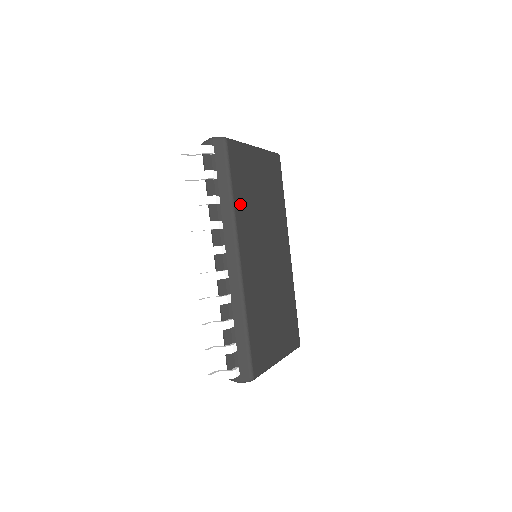
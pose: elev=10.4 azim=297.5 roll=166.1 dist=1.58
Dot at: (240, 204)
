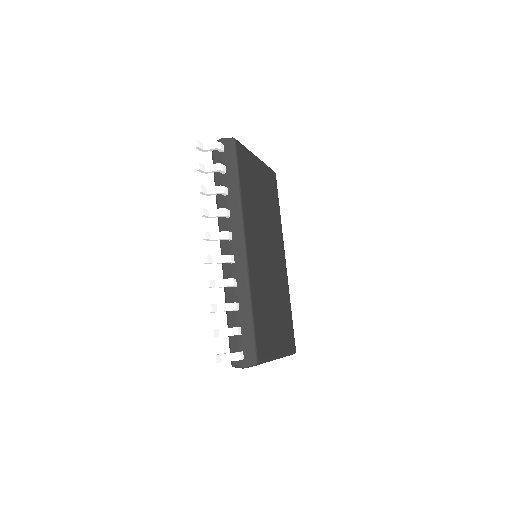
Dot at: (246, 198)
